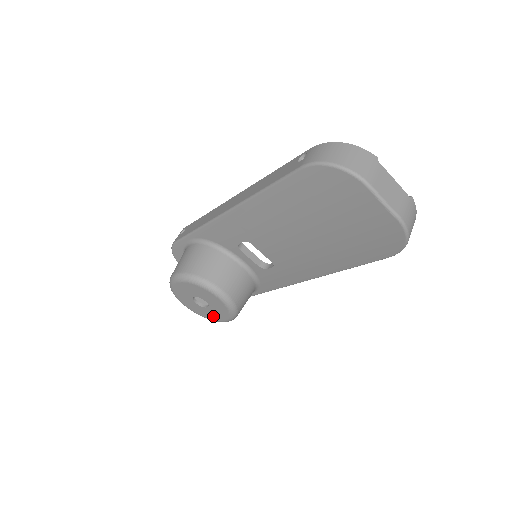
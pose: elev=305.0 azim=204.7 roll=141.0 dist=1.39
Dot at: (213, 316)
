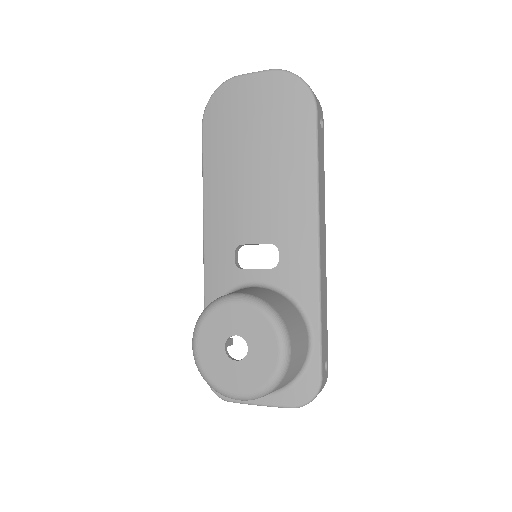
Dot at: (266, 361)
